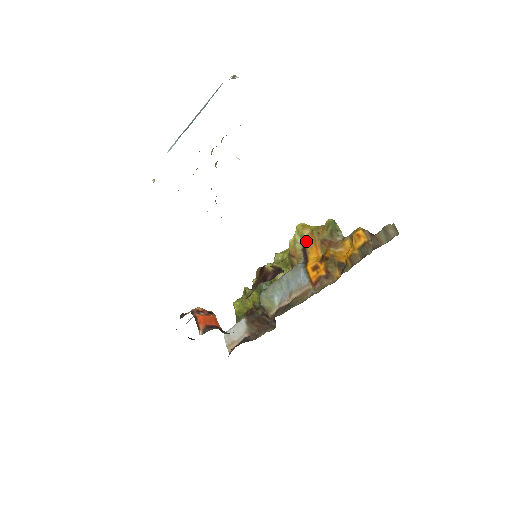
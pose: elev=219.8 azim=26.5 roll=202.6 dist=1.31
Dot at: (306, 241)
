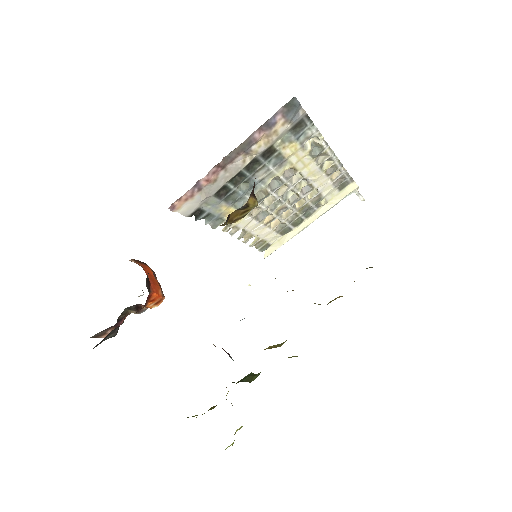
Dot at: (330, 302)
